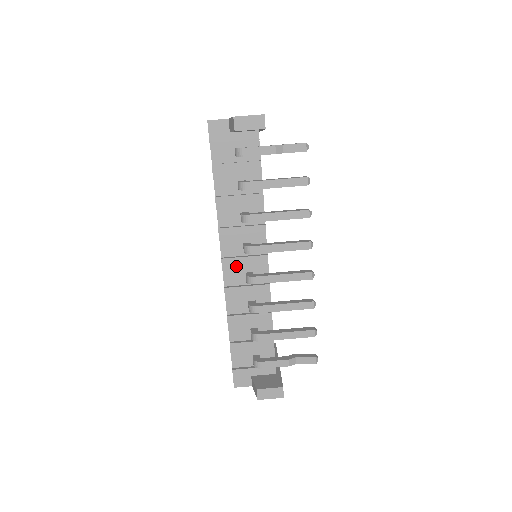
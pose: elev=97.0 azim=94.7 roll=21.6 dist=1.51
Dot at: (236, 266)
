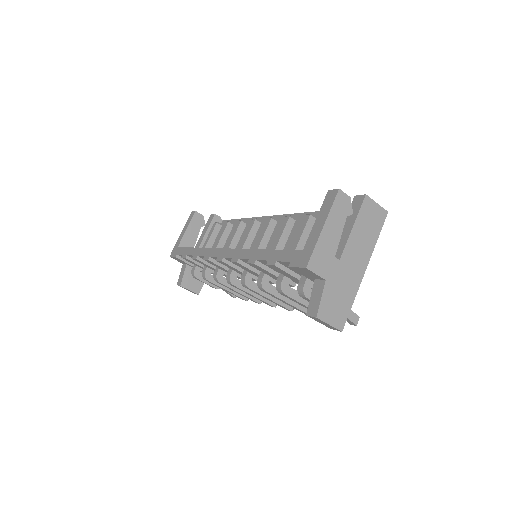
Dot at: (229, 267)
